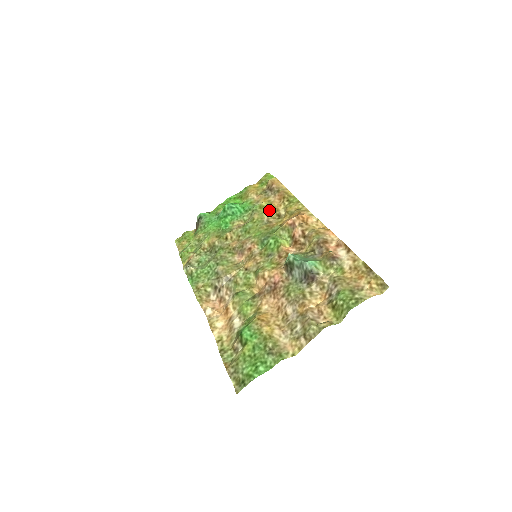
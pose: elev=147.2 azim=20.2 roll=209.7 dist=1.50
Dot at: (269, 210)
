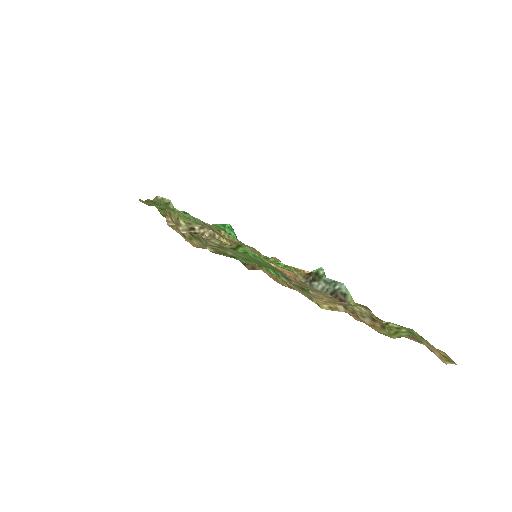
Dot at: occluded
